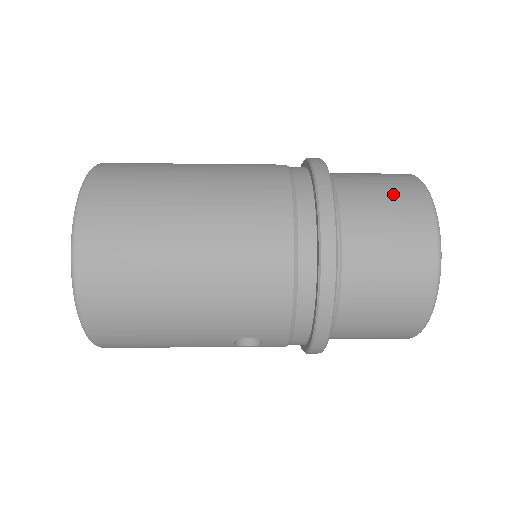
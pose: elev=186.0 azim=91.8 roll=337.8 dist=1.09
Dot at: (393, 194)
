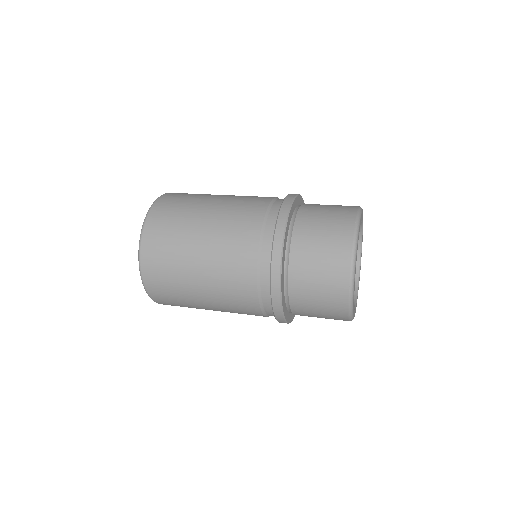
Dot at: (327, 253)
